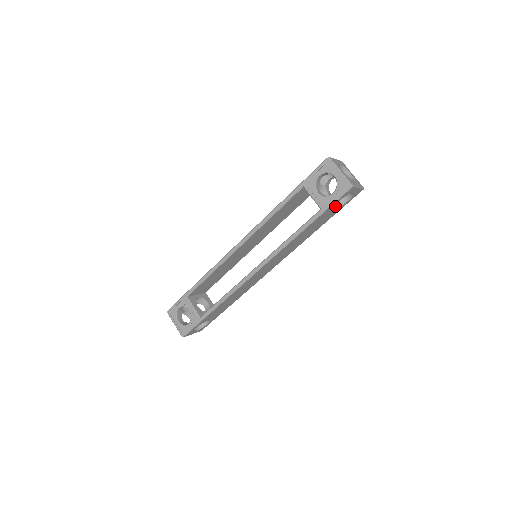
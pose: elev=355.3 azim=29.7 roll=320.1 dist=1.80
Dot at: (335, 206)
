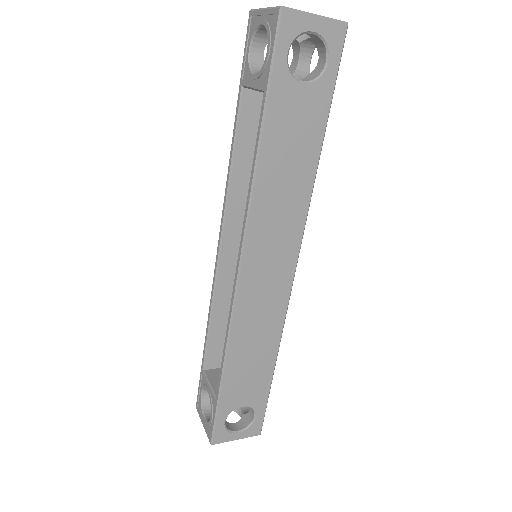
Dot at: (302, 81)
